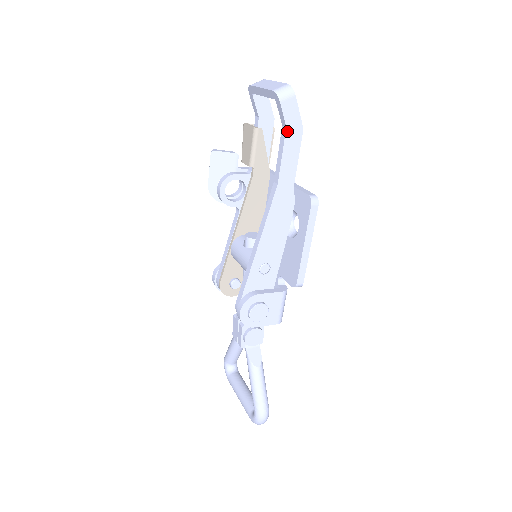
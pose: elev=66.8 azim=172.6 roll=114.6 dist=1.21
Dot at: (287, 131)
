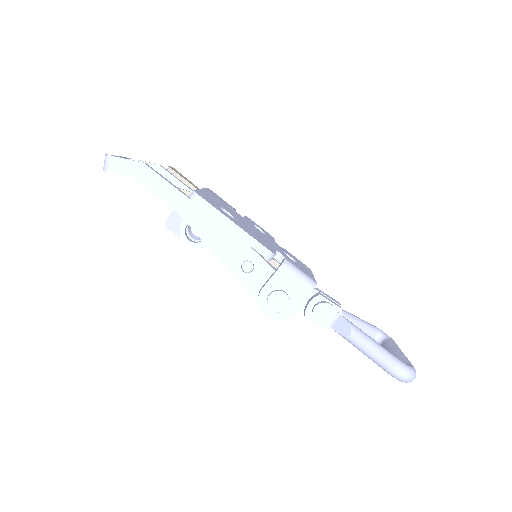
Dot at: (136, 178)
